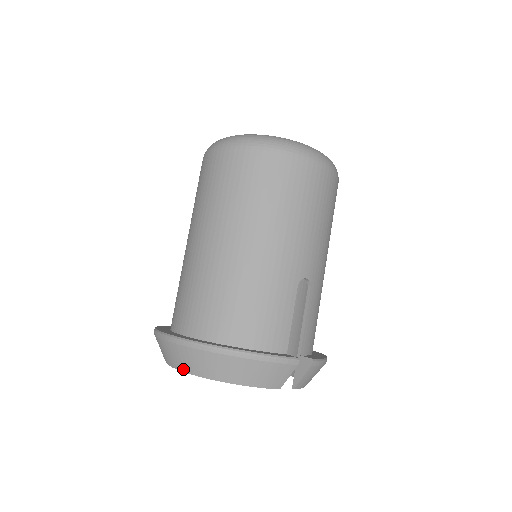
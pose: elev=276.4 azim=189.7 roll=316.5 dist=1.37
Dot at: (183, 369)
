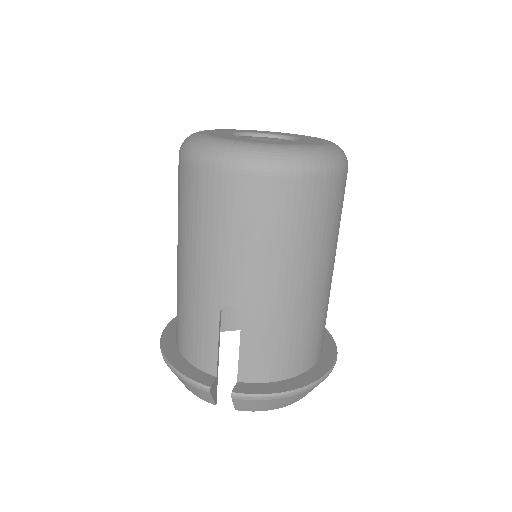
Dot at: occluded
